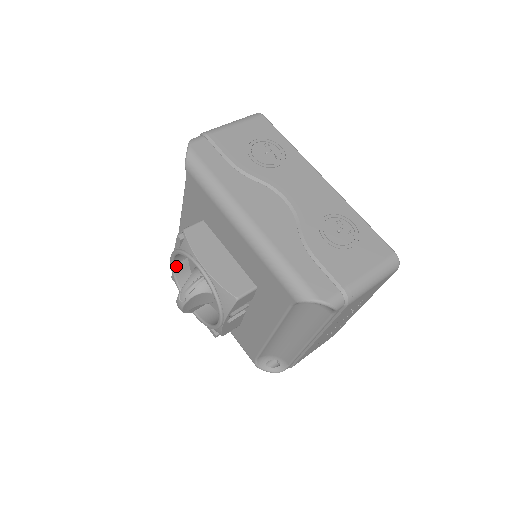
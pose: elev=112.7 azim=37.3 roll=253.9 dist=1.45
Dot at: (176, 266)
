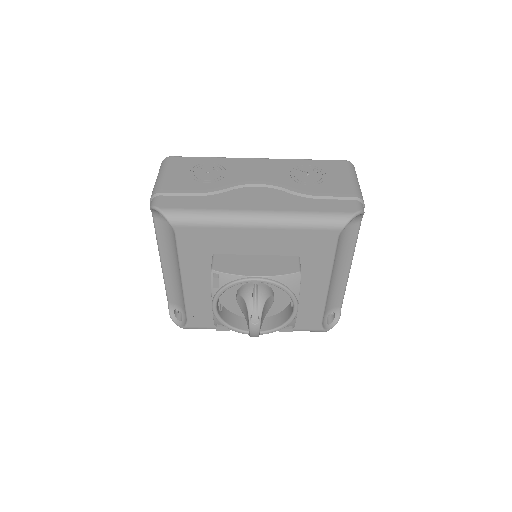
Dot at: (219, 312)
